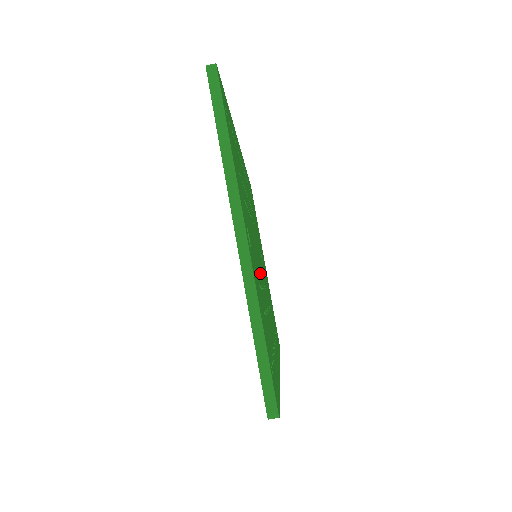
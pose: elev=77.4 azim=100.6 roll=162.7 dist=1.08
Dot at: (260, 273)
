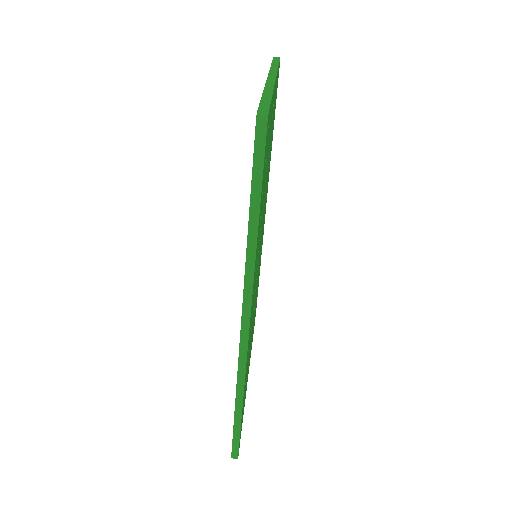
Dot at: occluded
